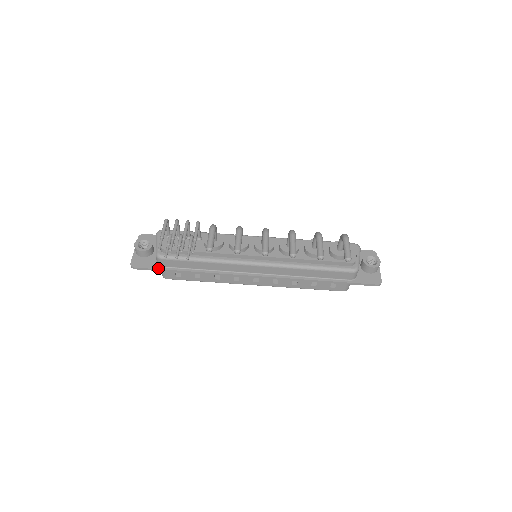
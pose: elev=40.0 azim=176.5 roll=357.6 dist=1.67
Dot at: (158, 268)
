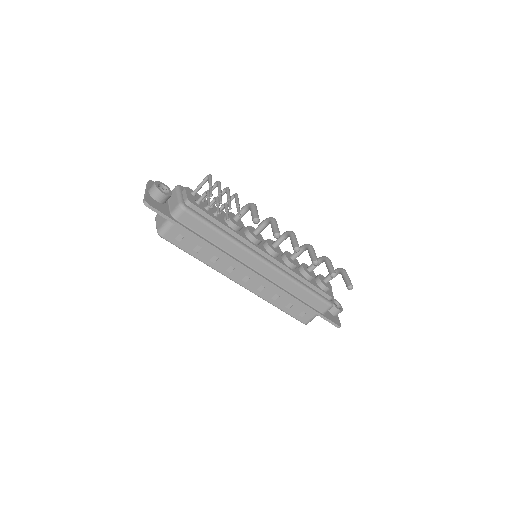
Dot at: (173, 219)
